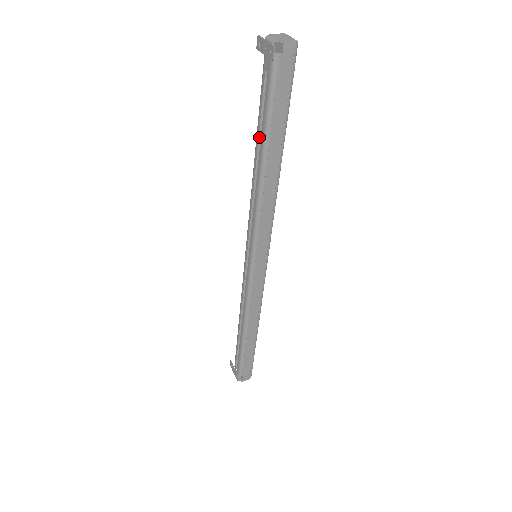
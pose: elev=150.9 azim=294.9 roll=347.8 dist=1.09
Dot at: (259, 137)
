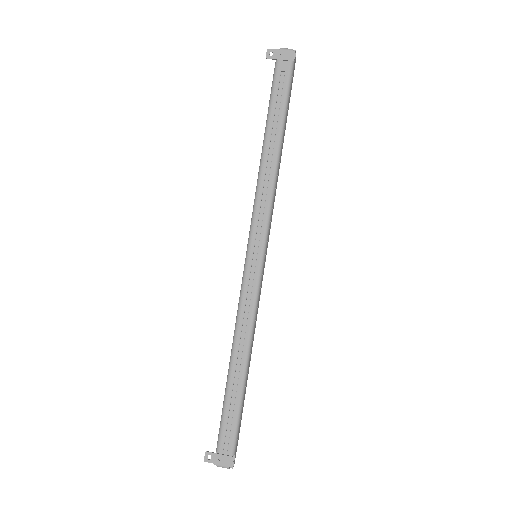
Dot at: (273, 124)
